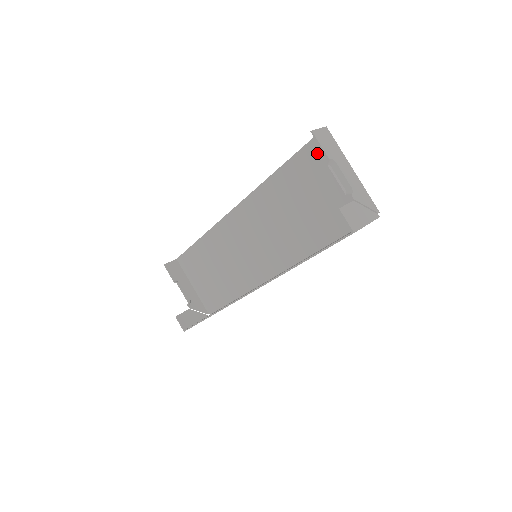
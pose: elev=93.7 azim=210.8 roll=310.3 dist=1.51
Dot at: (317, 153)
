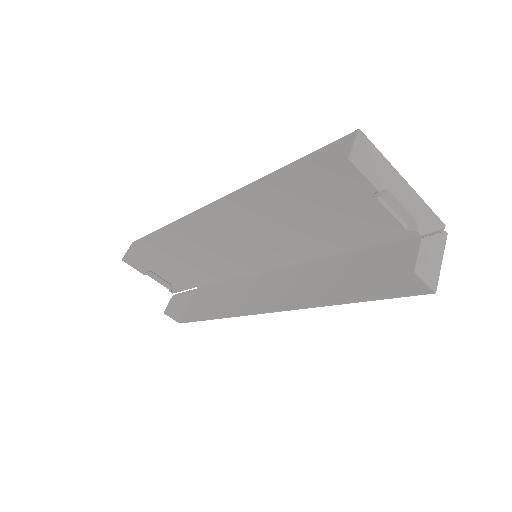
Dot at: (343, 160)
